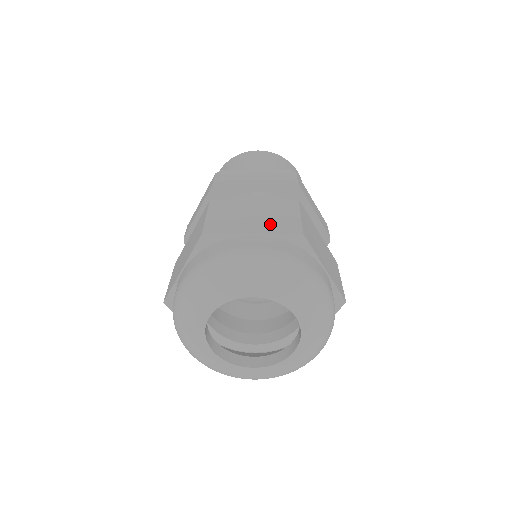
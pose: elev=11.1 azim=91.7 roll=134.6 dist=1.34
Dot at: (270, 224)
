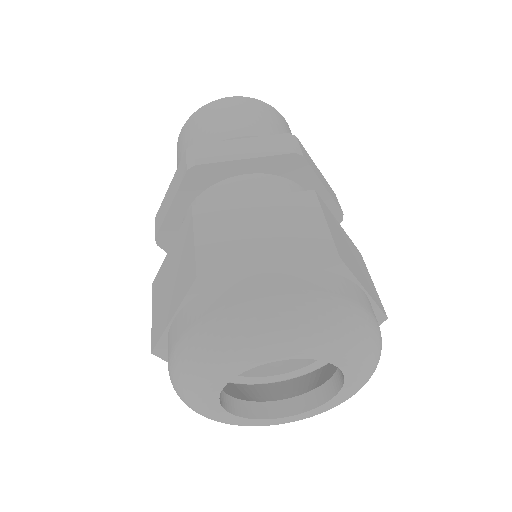
Dot at: (368, 283)
